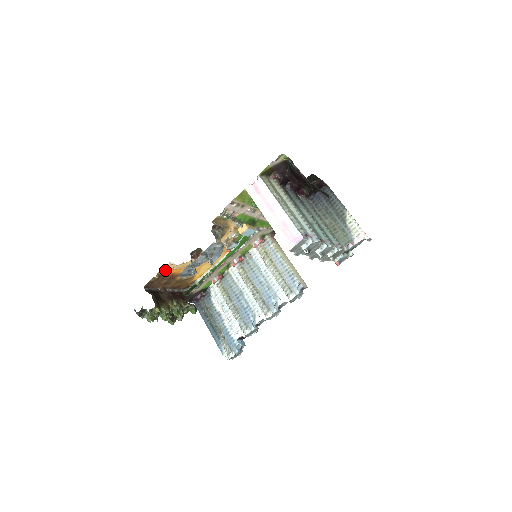
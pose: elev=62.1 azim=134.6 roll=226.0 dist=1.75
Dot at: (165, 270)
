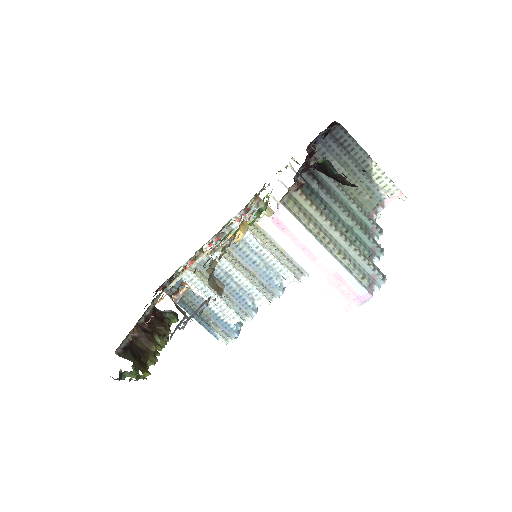
Dot at: occluded
